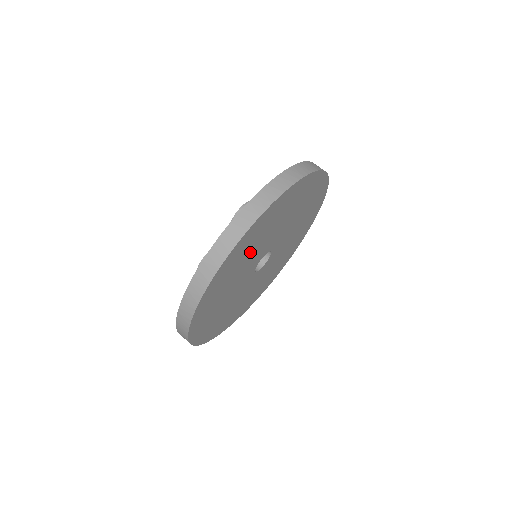
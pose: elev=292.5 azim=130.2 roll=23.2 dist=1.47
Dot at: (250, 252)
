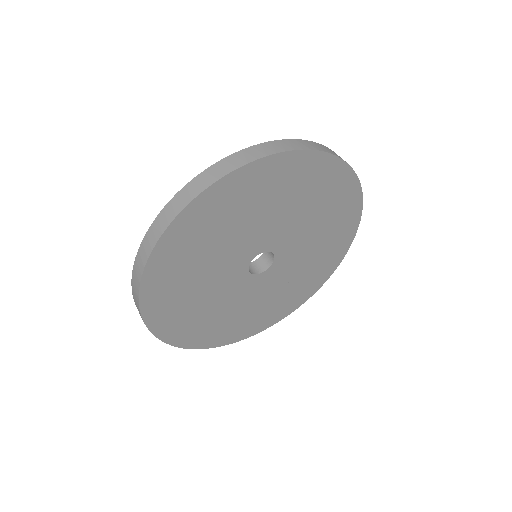
Dot at: (223, 234)
